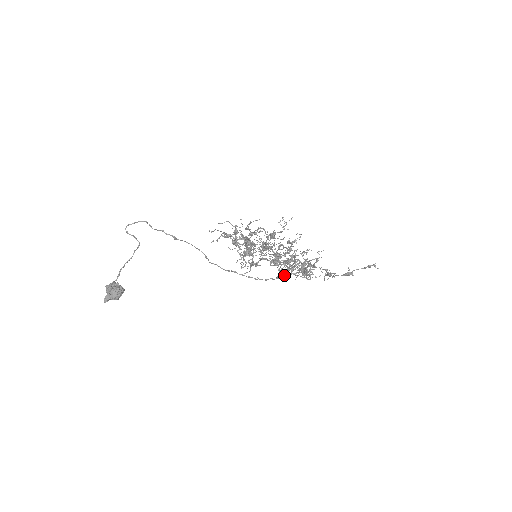
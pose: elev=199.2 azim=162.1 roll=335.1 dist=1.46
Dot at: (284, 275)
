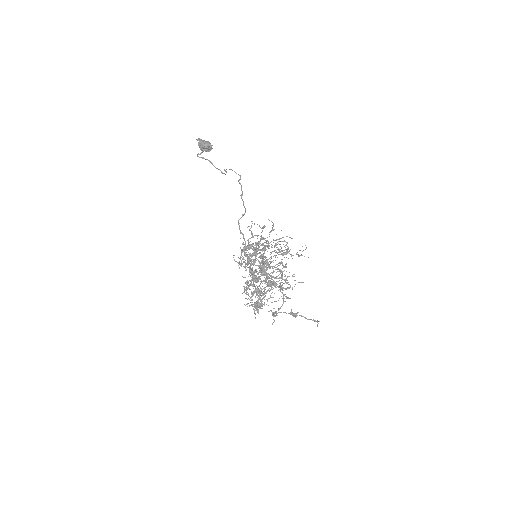
Dot at: (264, 269)
